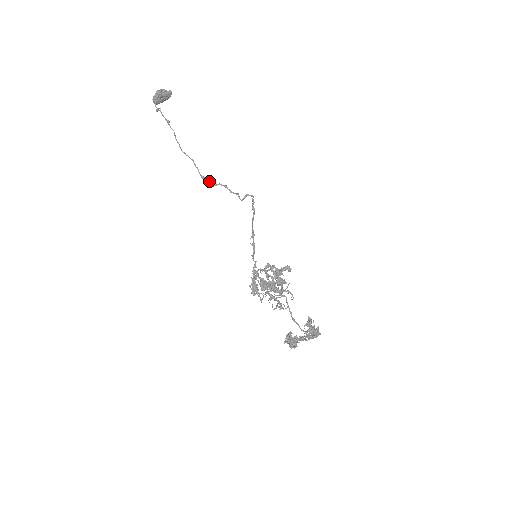
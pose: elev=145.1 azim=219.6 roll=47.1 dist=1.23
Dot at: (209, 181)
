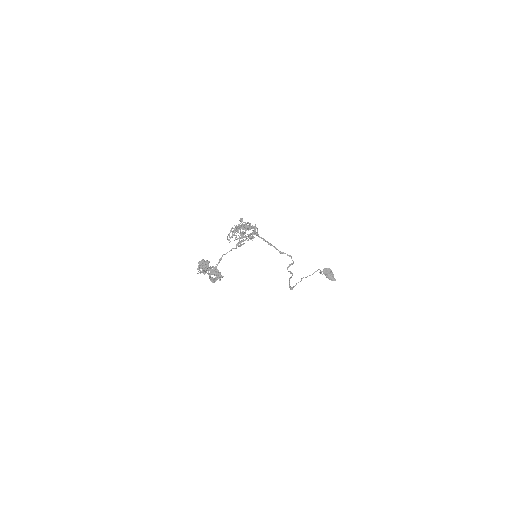
Dot at: (292, 289)
